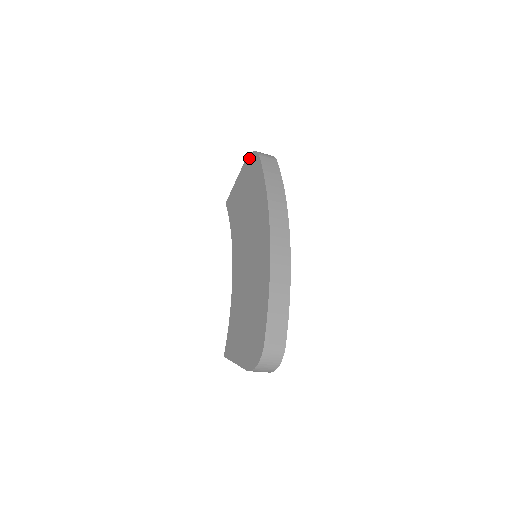
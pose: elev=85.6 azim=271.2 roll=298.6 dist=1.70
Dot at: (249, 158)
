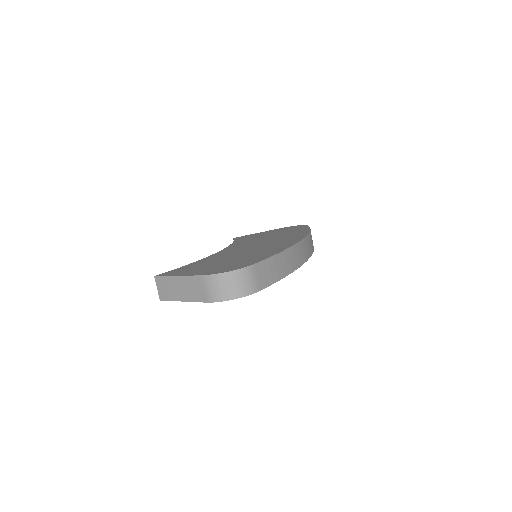
Dot at: (291, 226)
